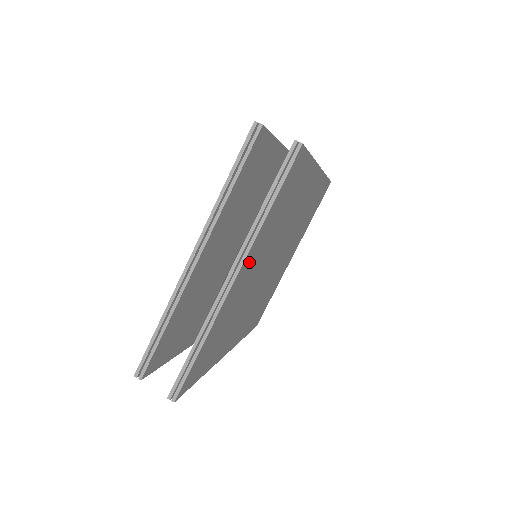
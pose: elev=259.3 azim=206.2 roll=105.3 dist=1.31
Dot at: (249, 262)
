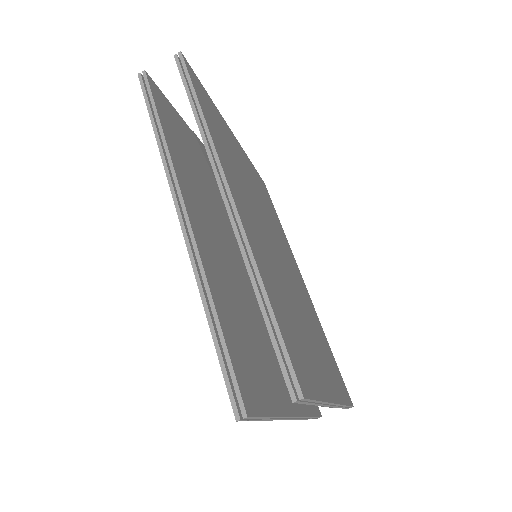
Dot at: (323, 377)
